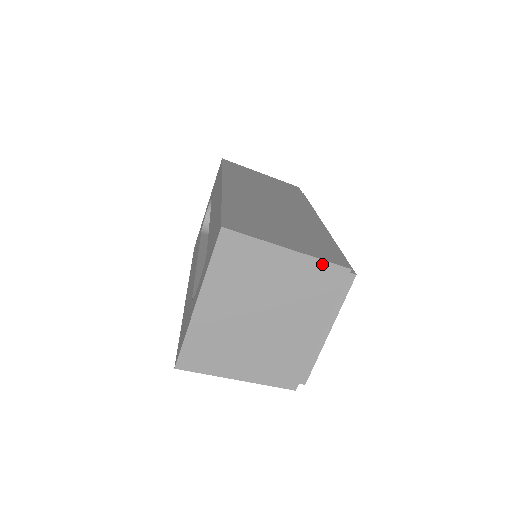
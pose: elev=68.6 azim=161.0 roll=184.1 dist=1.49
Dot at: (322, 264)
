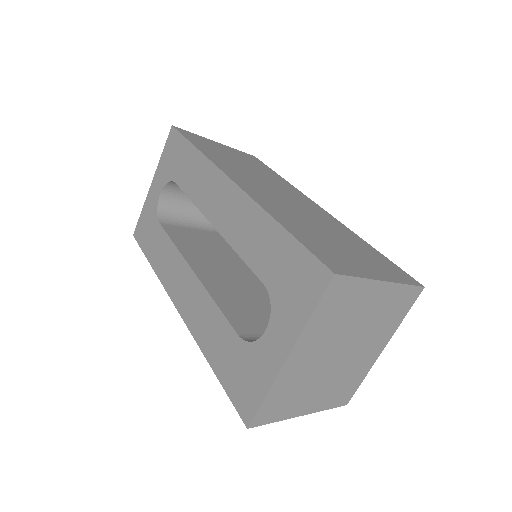
Dot at: (405, 288)
